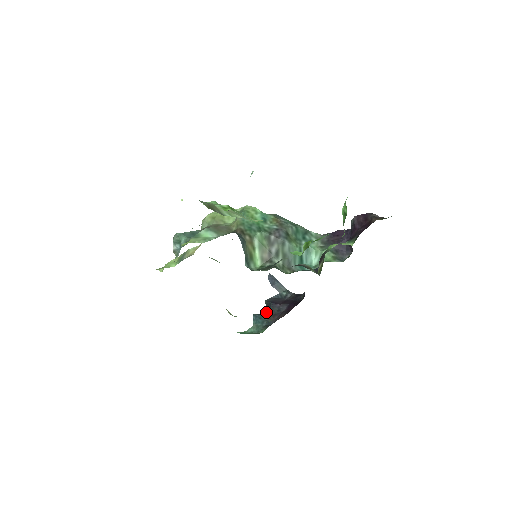
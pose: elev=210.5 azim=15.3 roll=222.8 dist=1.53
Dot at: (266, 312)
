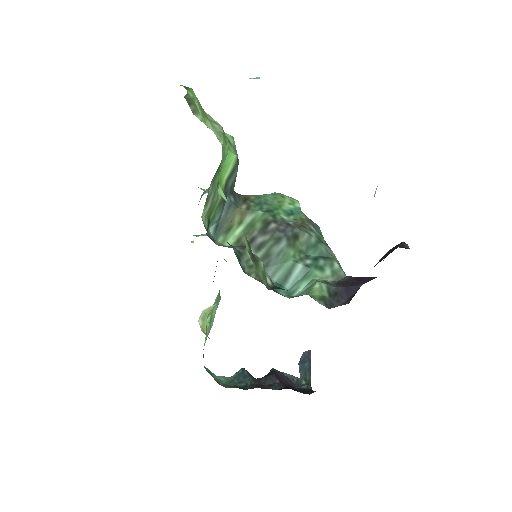
Dot at: (258, 378)
